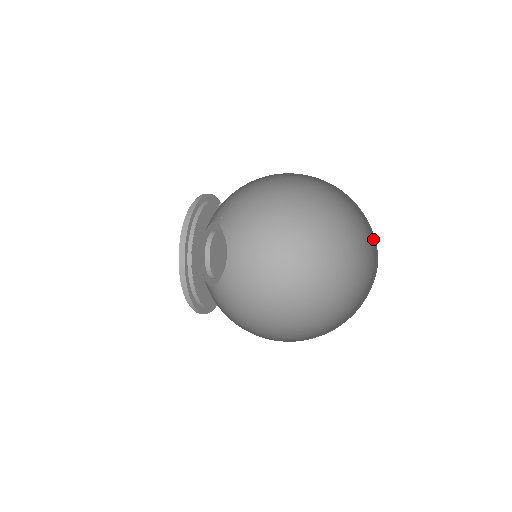
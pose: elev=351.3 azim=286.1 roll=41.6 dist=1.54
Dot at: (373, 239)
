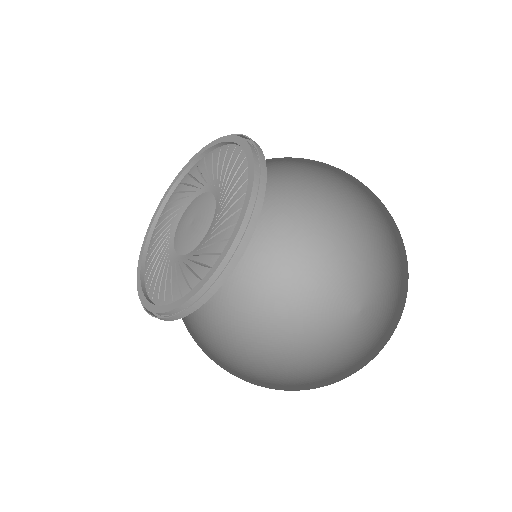
Dot at: (336, 297)
